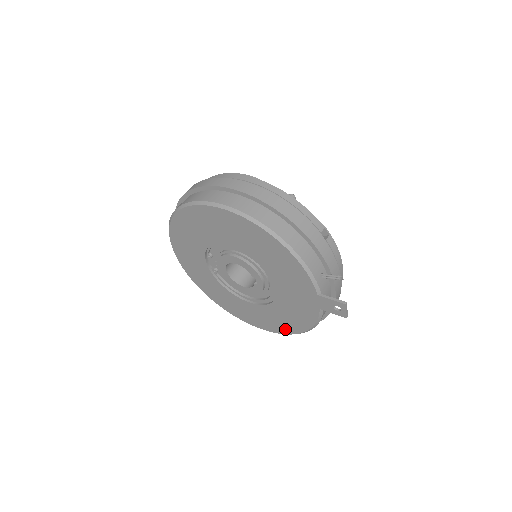
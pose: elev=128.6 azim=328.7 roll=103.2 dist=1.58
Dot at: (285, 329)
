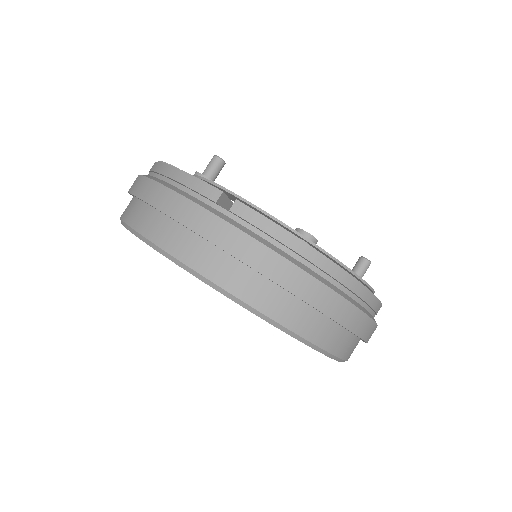
Dot at: occluded
